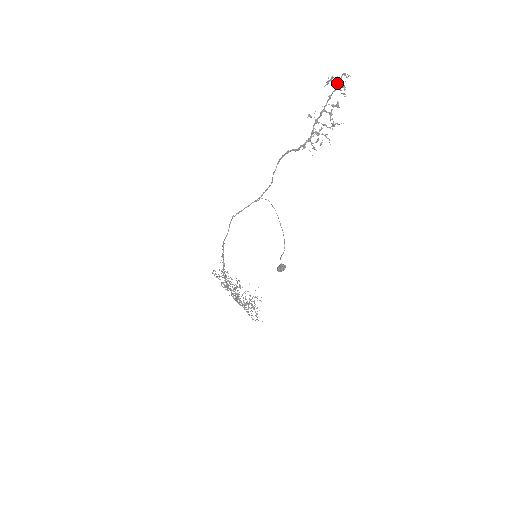
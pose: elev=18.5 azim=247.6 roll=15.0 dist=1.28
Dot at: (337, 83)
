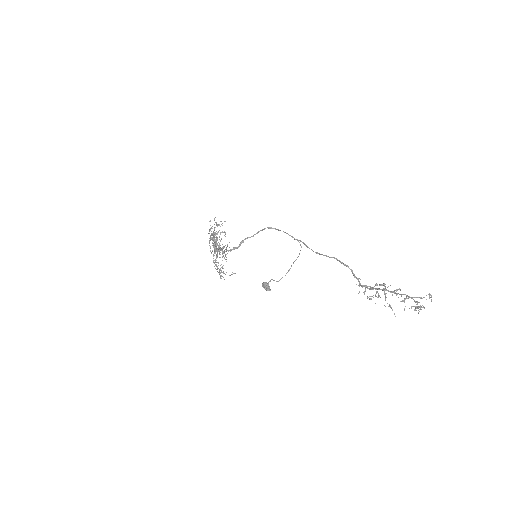
Dot at: (420, 308)
